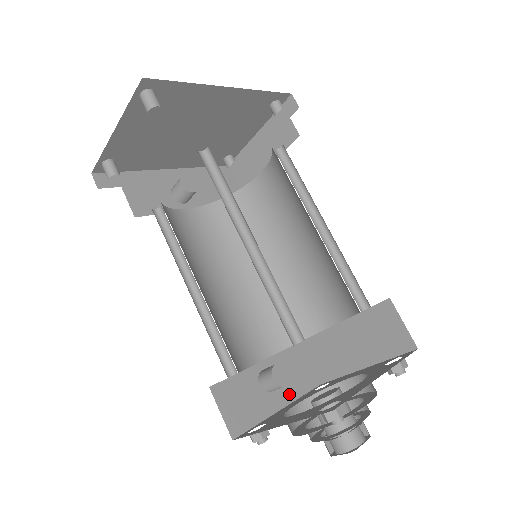
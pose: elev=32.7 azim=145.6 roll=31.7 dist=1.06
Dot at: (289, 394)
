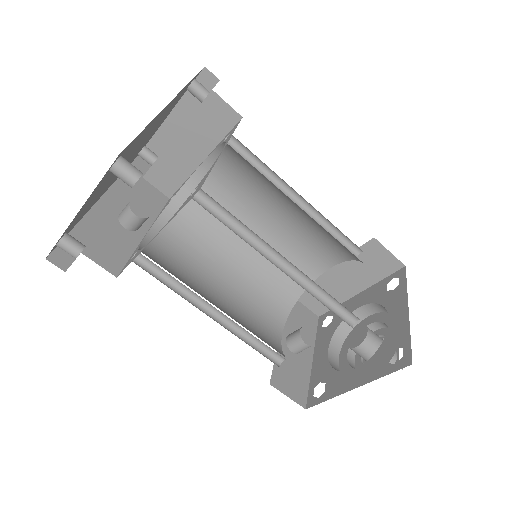
Dot at: occluded
